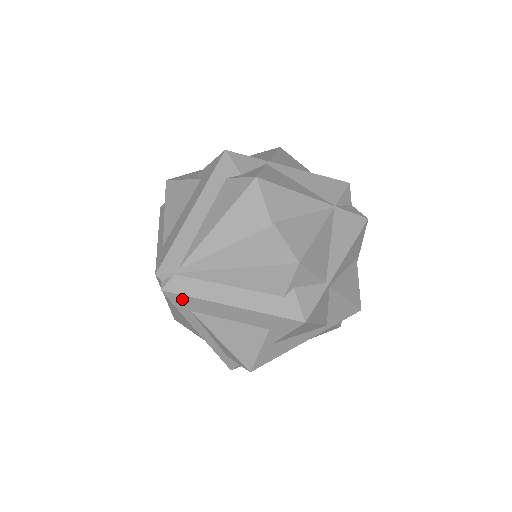
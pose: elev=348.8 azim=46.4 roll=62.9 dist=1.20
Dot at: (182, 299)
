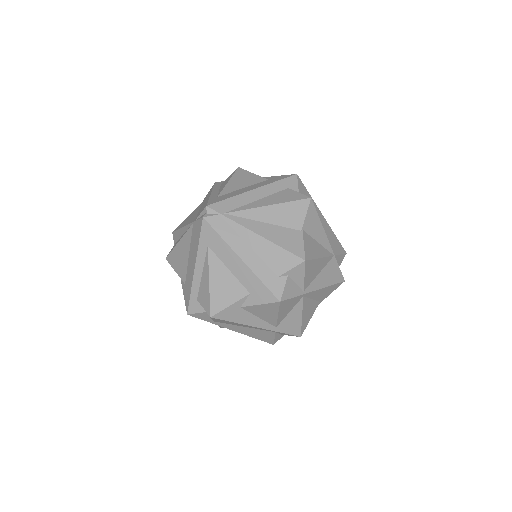
Dot at: (211, 233)
